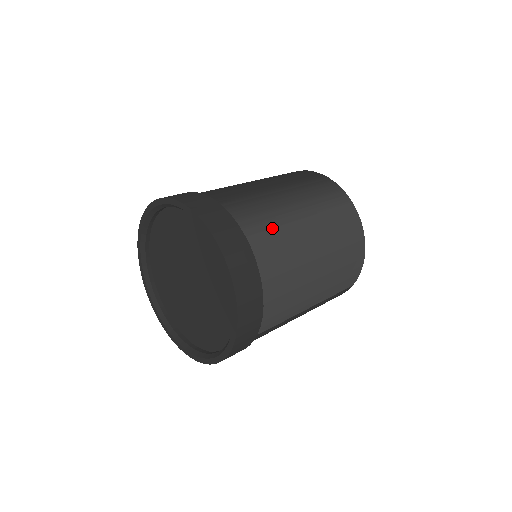
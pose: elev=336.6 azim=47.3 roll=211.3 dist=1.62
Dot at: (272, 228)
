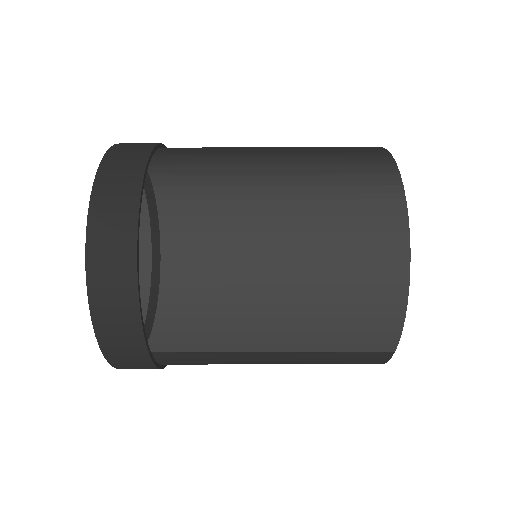
Dot at: (200, 199)
